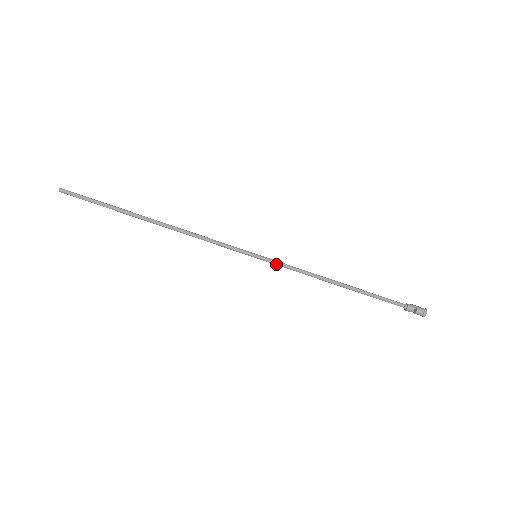
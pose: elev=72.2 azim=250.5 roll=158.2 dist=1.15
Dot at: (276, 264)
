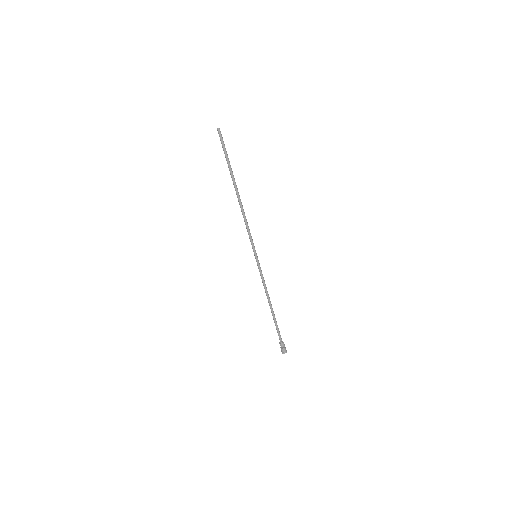
Dot at: (259, 269)
